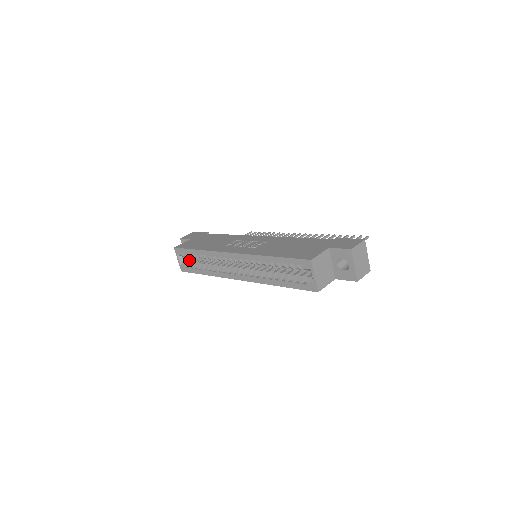
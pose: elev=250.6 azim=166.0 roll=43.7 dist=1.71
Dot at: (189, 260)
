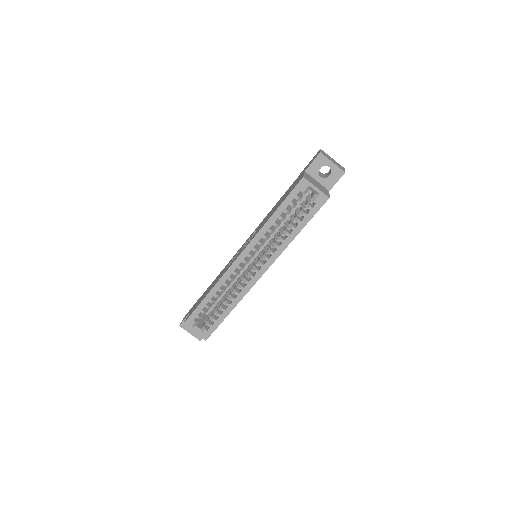
Dot at: (204, 324)
